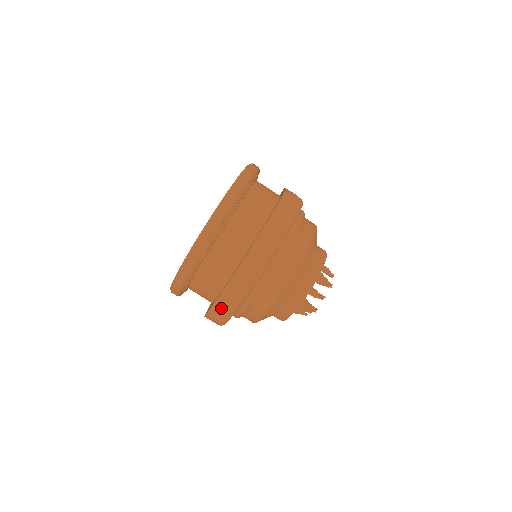
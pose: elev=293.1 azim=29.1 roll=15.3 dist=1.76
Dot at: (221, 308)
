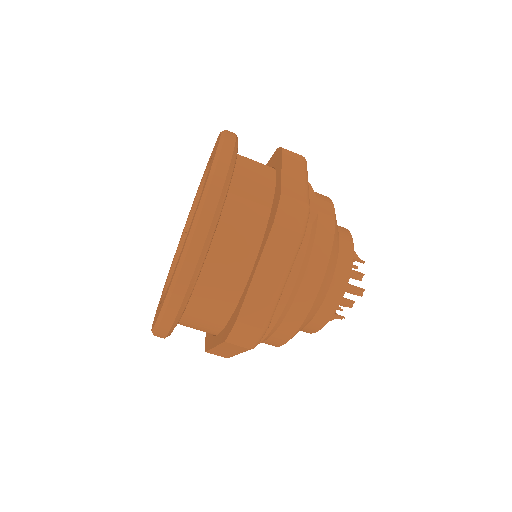
Dot at: (258, 299)
